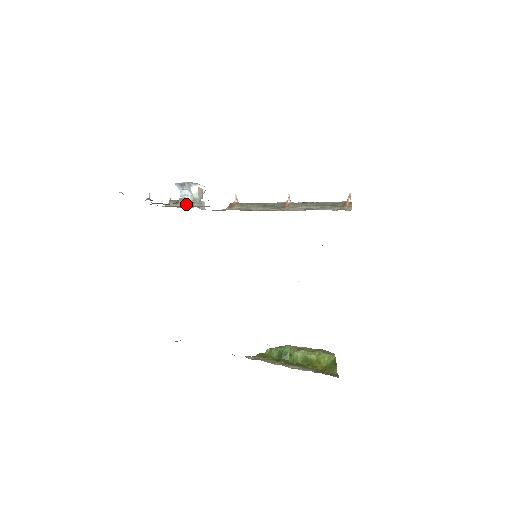
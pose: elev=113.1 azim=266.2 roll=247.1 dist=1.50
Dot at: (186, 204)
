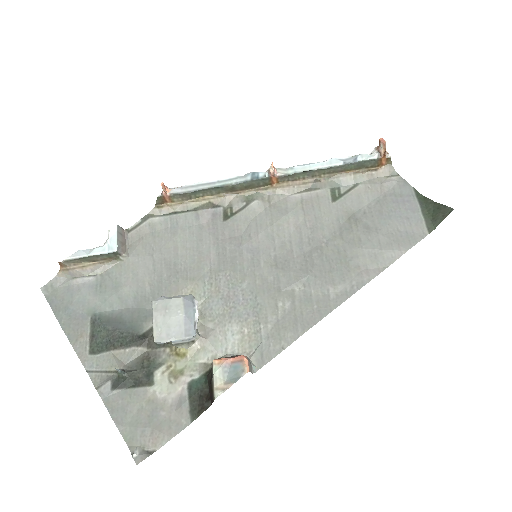
Dot at: (103, 261)
